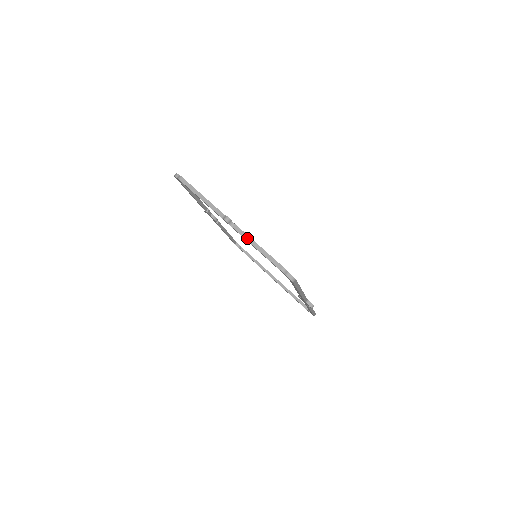
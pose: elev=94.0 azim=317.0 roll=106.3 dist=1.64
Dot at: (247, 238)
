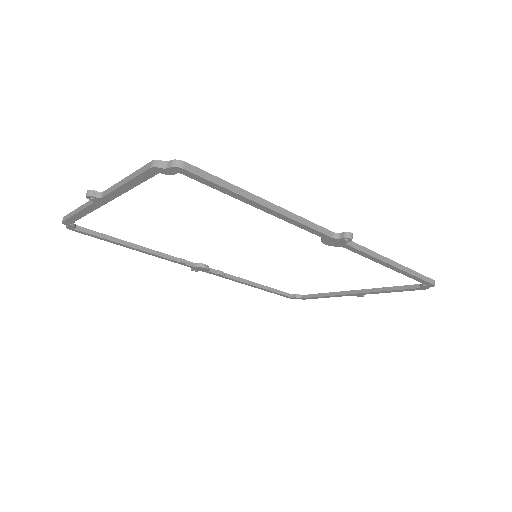
Dot at: (115, 187)
